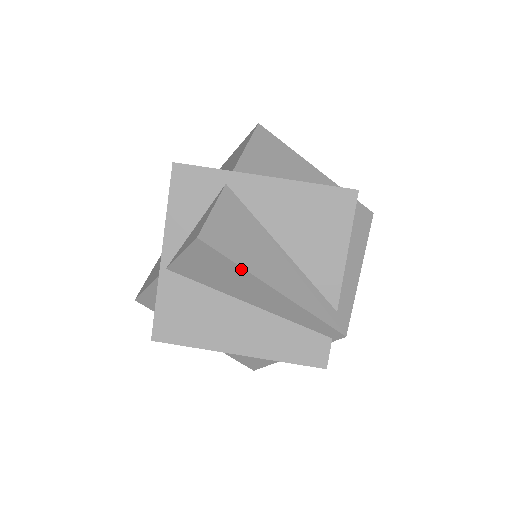
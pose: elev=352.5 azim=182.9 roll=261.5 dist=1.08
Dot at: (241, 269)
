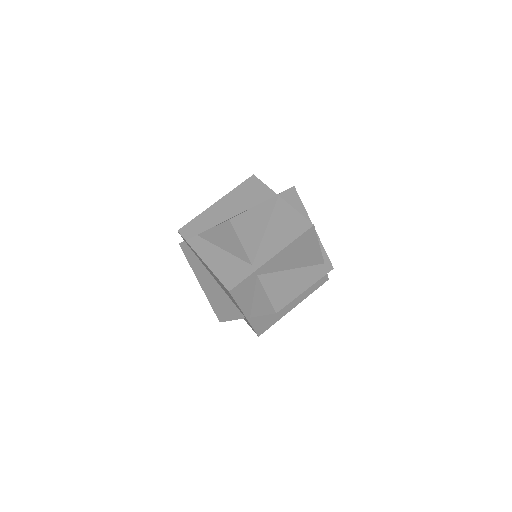
Dot at: occluded
